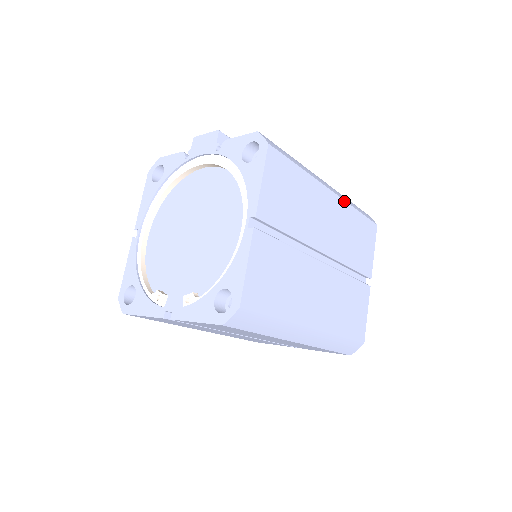
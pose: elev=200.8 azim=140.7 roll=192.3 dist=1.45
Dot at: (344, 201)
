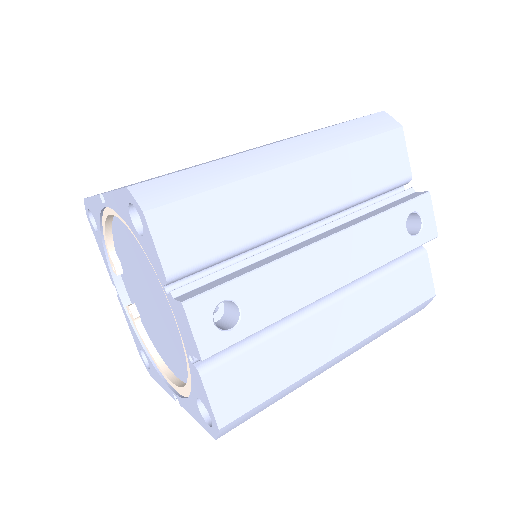
Dot at: (358, 349)
